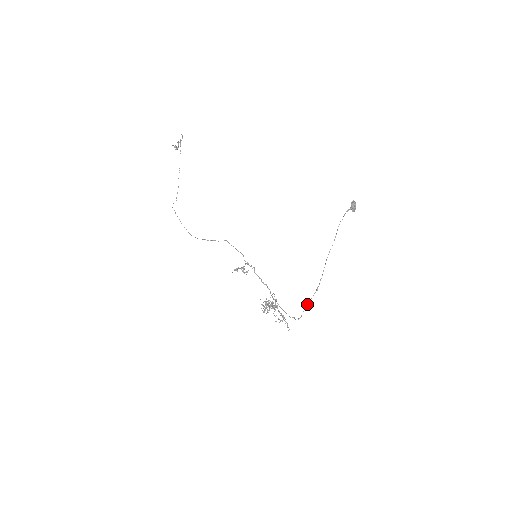
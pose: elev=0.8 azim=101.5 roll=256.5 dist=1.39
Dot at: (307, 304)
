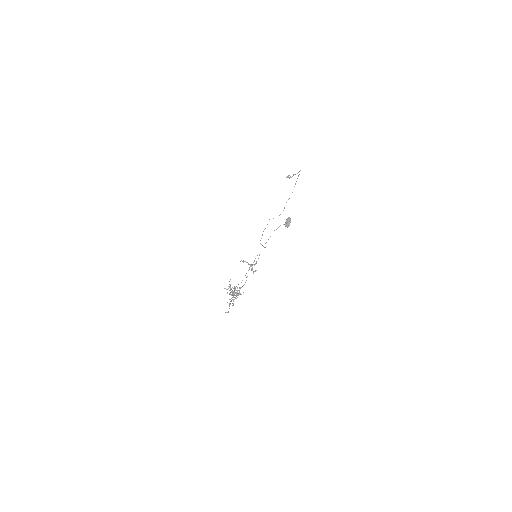
Dot at: (237, 293)
